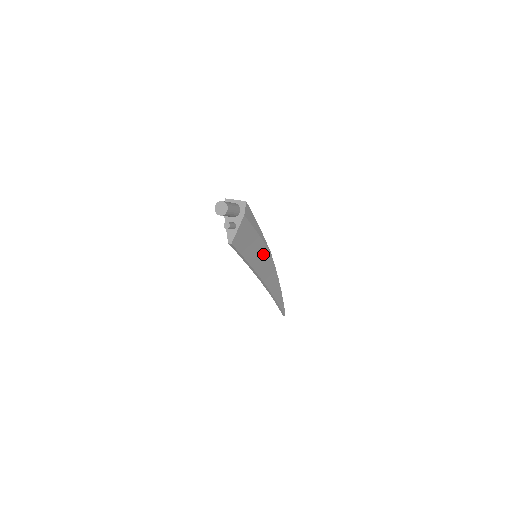
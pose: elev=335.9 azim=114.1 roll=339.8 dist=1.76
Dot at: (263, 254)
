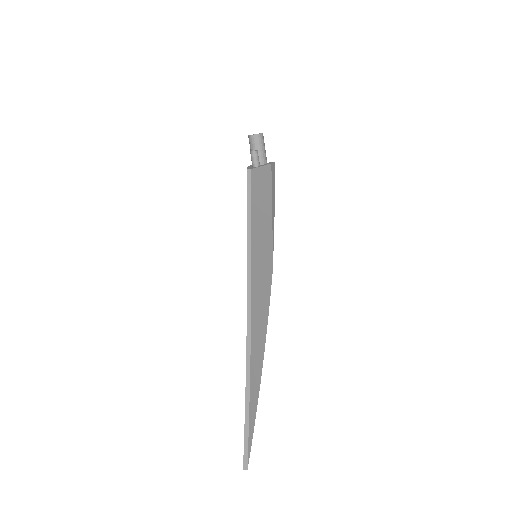
Dot at: (266, 255)
